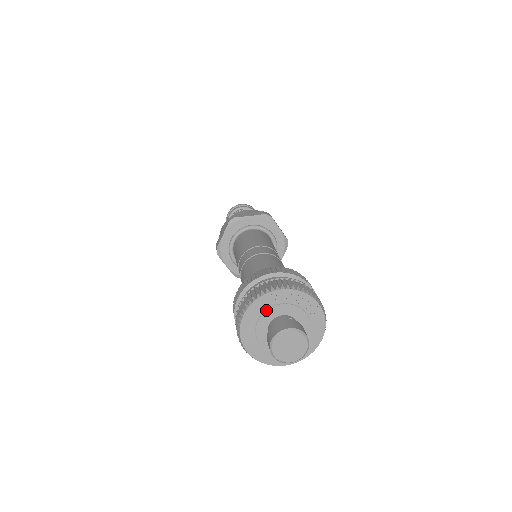
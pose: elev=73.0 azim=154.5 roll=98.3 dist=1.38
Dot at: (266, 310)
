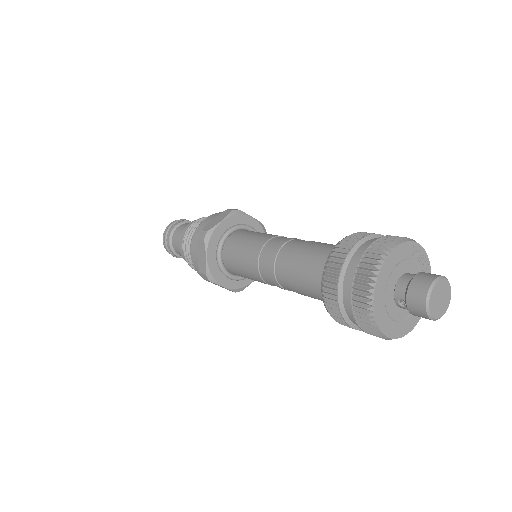
Dot at: (404, 259)
